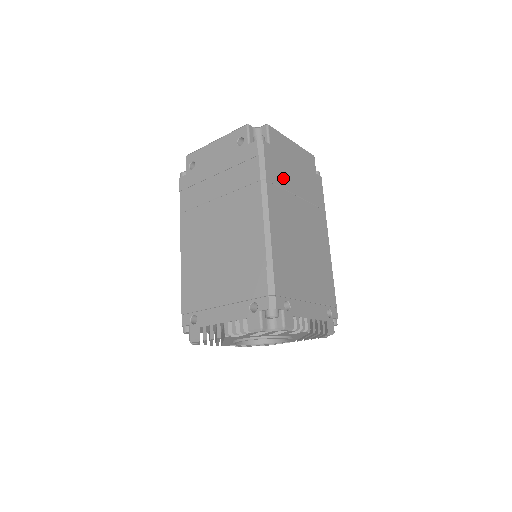
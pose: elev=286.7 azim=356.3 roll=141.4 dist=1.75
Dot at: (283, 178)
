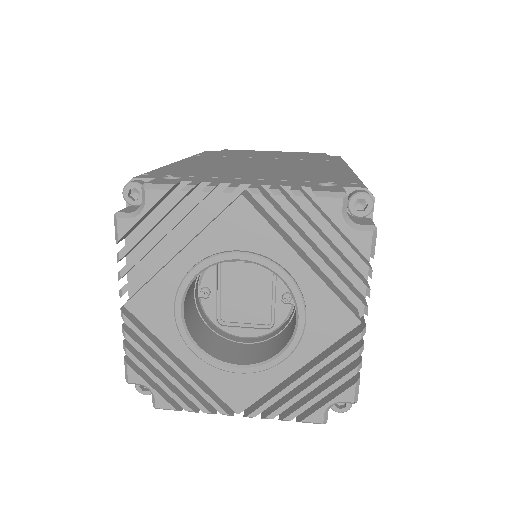
Dot at: occluded
